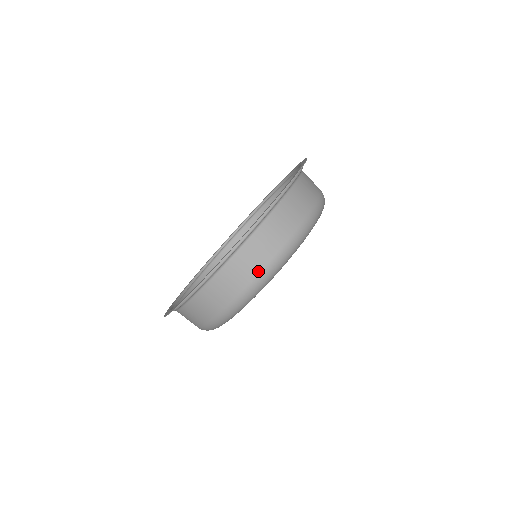
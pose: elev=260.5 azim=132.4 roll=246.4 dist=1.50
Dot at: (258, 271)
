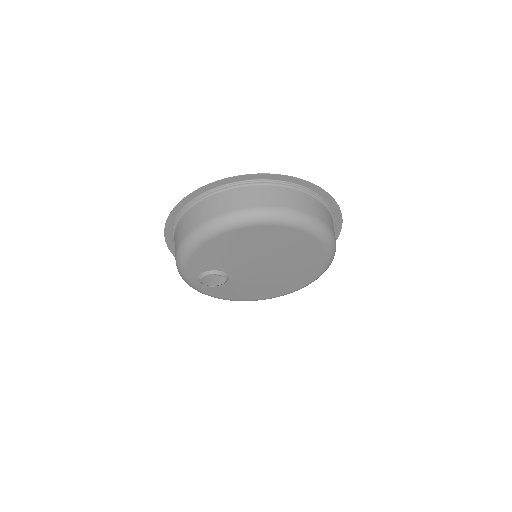
Dot at: (327, 223)
